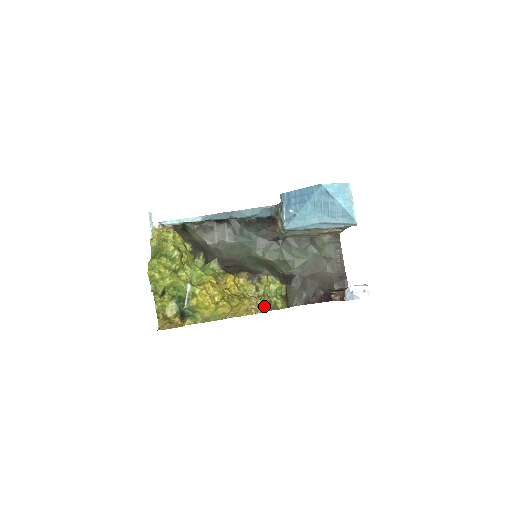
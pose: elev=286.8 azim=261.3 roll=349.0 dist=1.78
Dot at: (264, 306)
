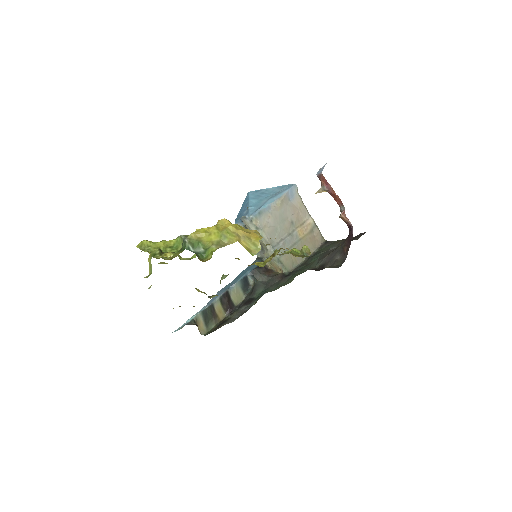
Dot at: occluded
